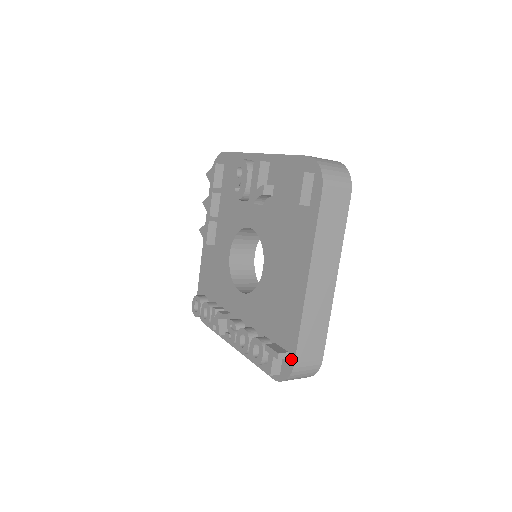
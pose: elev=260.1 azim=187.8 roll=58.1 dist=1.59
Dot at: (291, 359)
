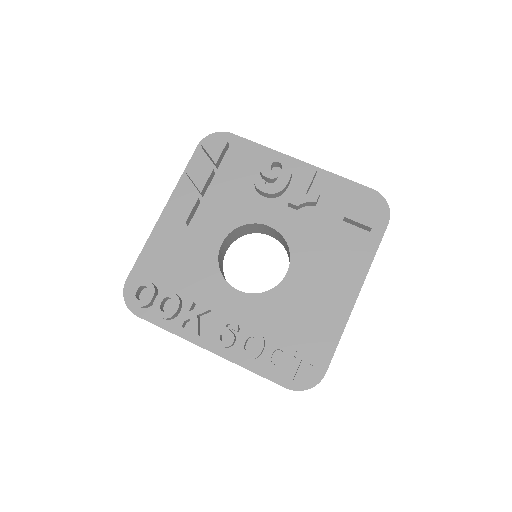
Dot at: (322, 368)
